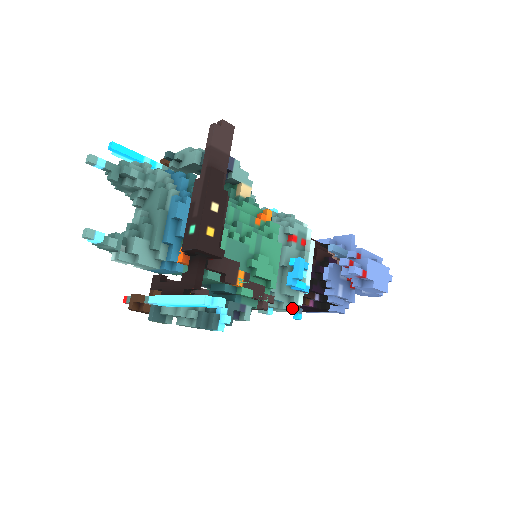
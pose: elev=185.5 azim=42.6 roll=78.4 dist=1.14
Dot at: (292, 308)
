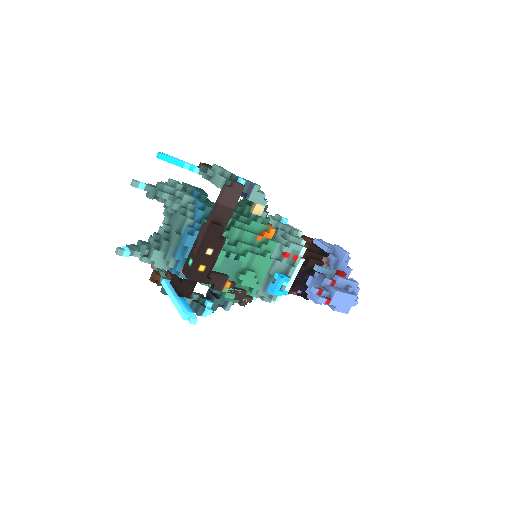
Dot at: (271, 301)
